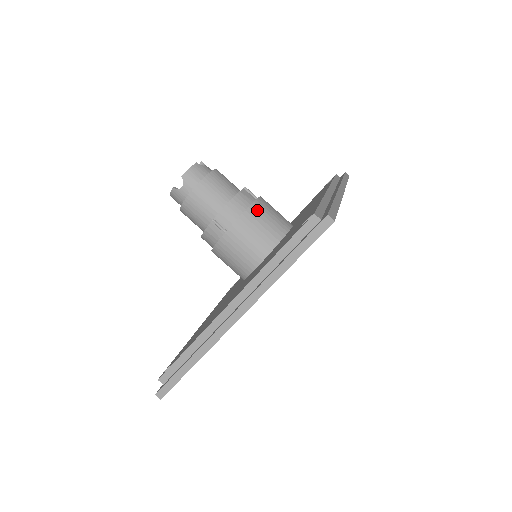
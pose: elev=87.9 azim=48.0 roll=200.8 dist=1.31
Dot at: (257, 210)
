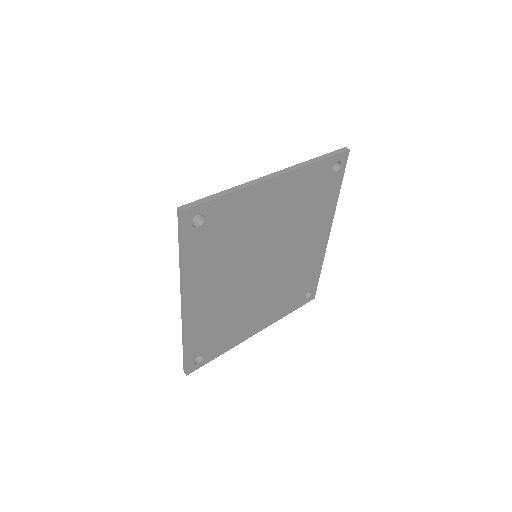
Dot at: occluded
